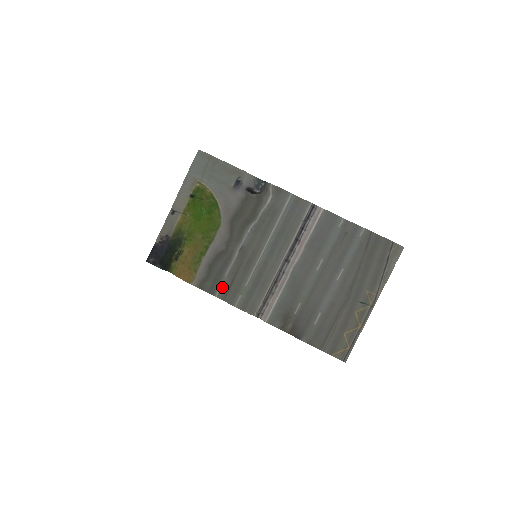
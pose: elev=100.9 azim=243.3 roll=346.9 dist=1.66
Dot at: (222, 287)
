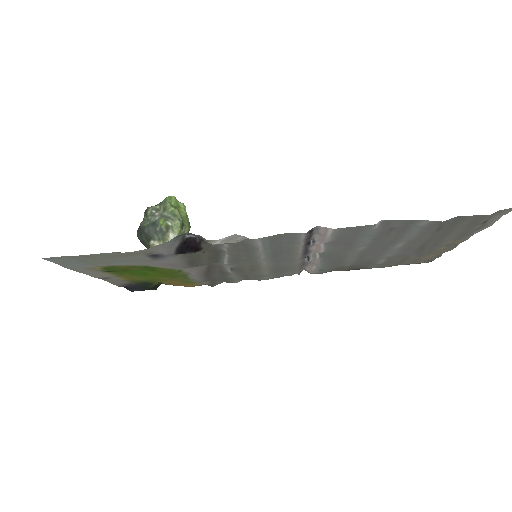
Dot at: (238, 281)
